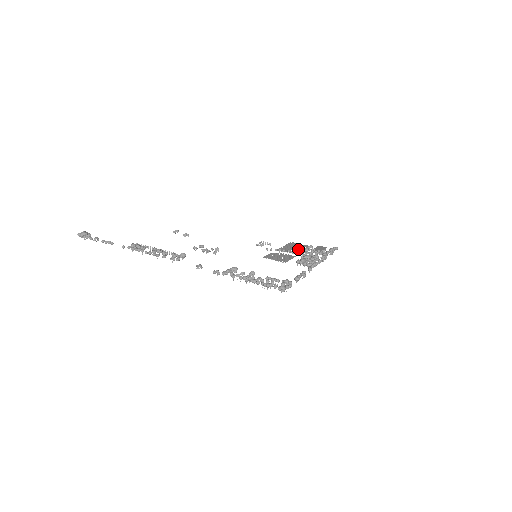
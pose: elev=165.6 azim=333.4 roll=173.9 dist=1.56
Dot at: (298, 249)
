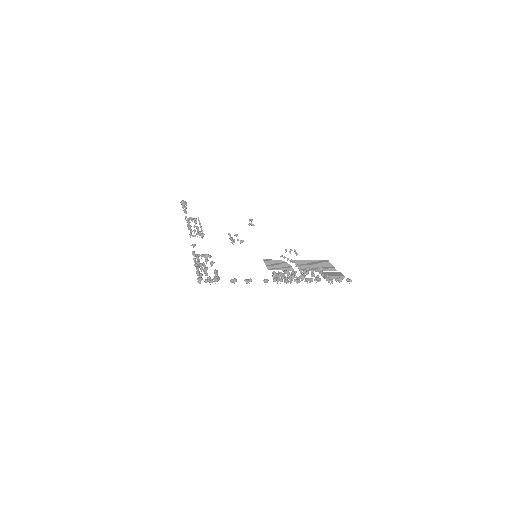
Dot at: (314, 267)
